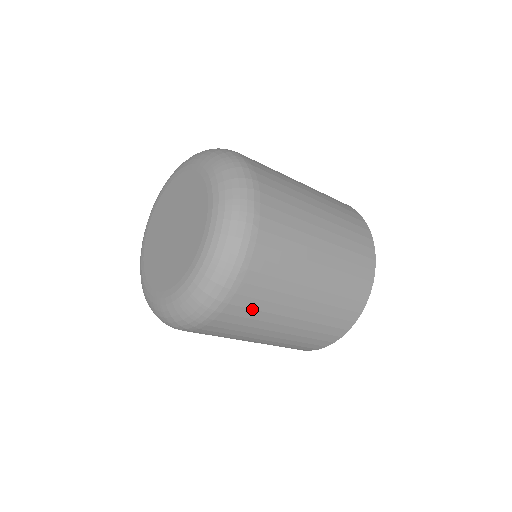
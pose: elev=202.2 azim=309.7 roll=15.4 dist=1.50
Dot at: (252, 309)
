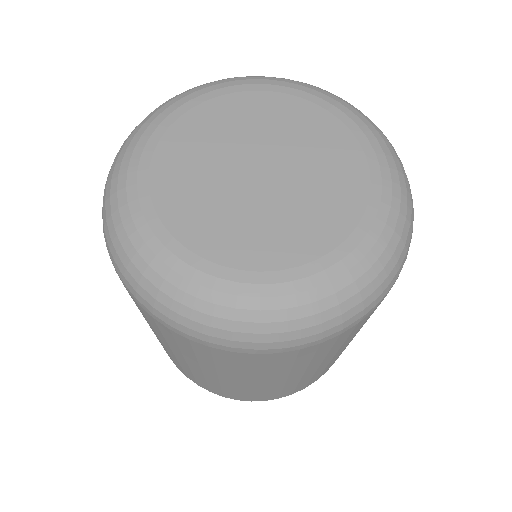
Dot at: (331, 347)
